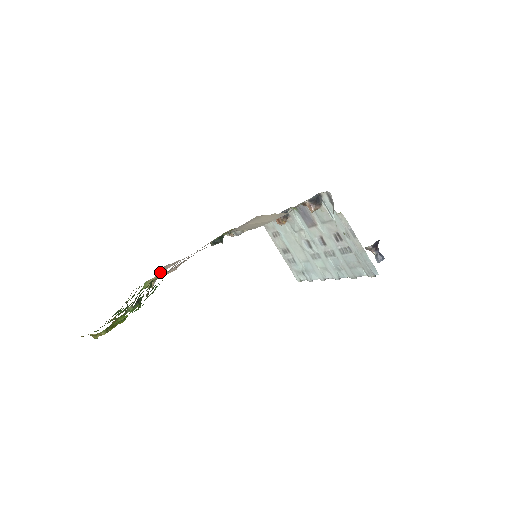
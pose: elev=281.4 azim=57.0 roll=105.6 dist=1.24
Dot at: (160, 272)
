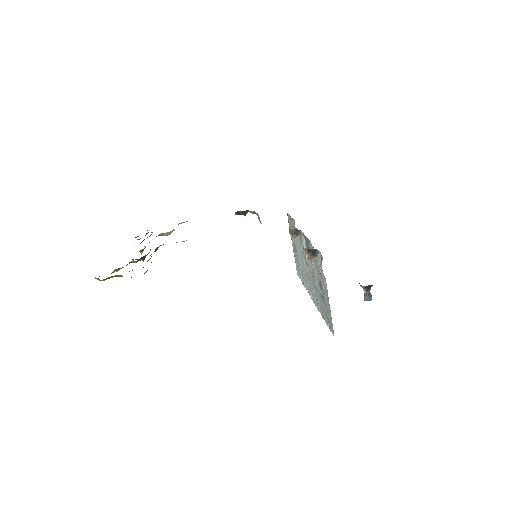
Dot at: (180, 223)
